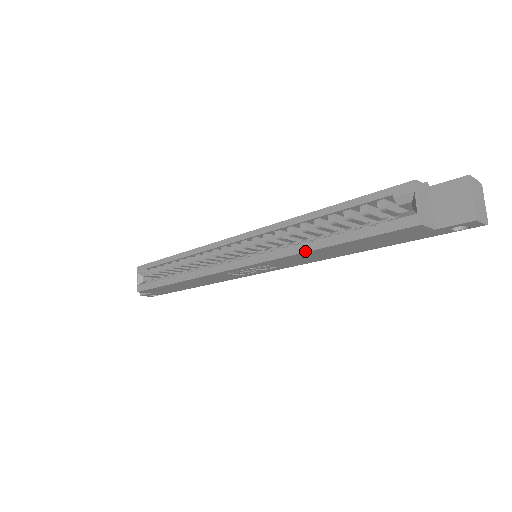
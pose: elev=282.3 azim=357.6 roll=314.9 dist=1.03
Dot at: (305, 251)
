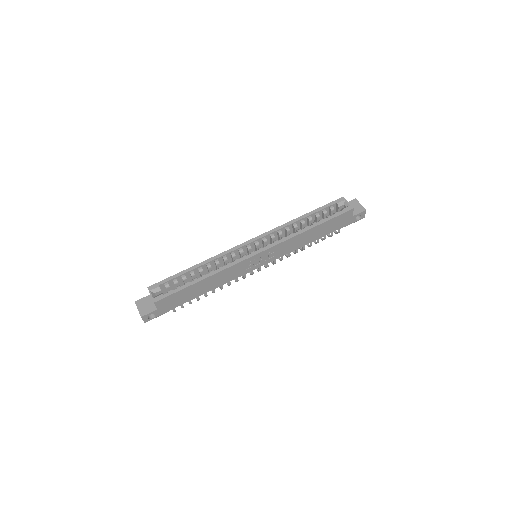
Dot at: (303, 232)
